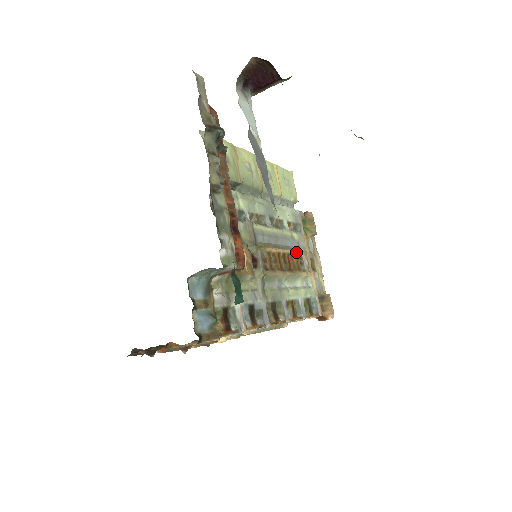
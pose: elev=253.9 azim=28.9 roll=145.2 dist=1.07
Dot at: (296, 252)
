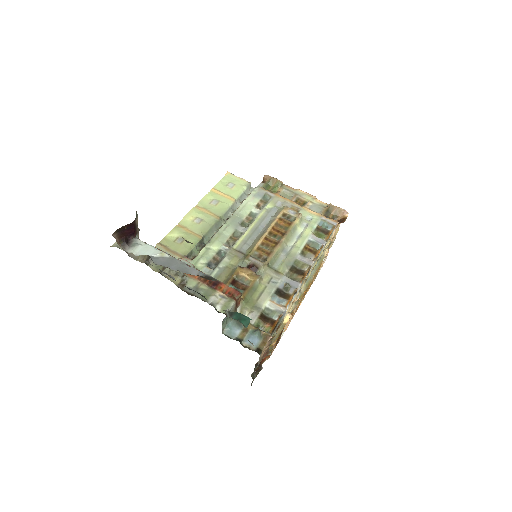
Dot at: (278, 218)
